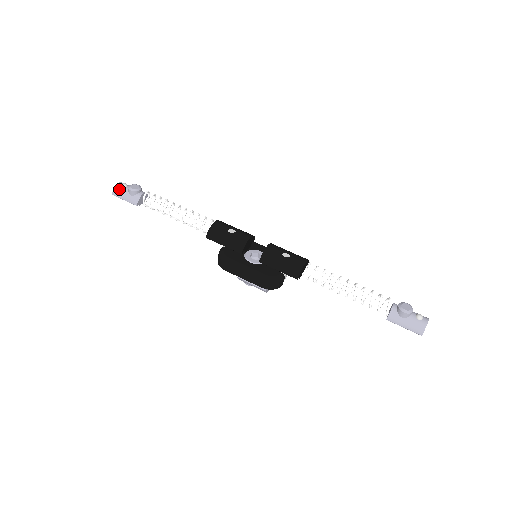
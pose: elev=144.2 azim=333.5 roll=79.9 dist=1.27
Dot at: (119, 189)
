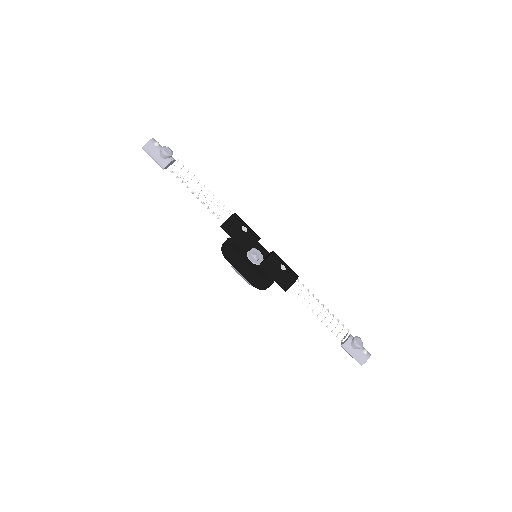
Dot at: (151, 146)
